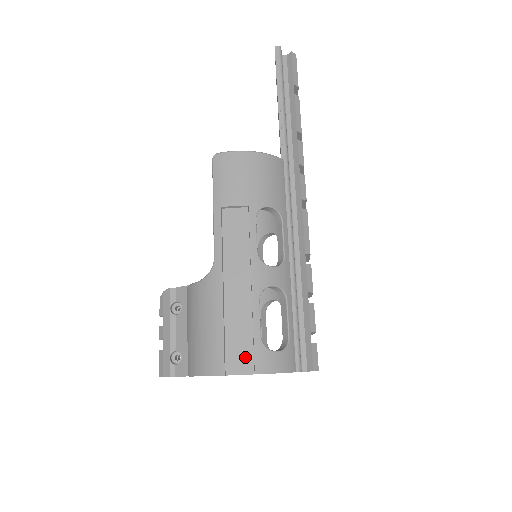
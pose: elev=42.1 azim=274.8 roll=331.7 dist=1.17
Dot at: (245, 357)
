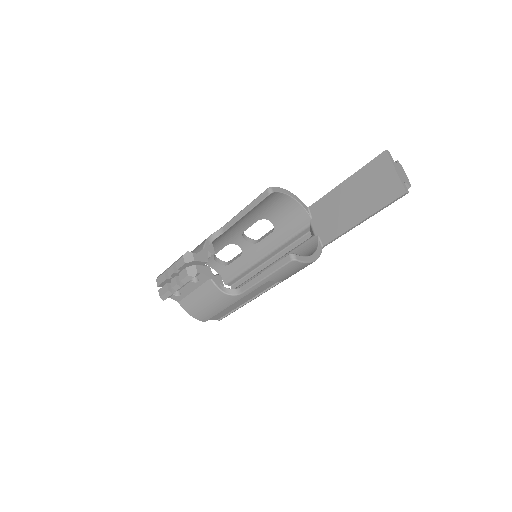
Dot at: (219, 317)
